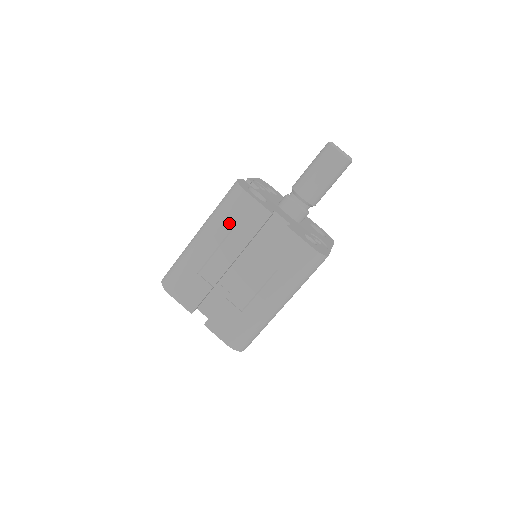
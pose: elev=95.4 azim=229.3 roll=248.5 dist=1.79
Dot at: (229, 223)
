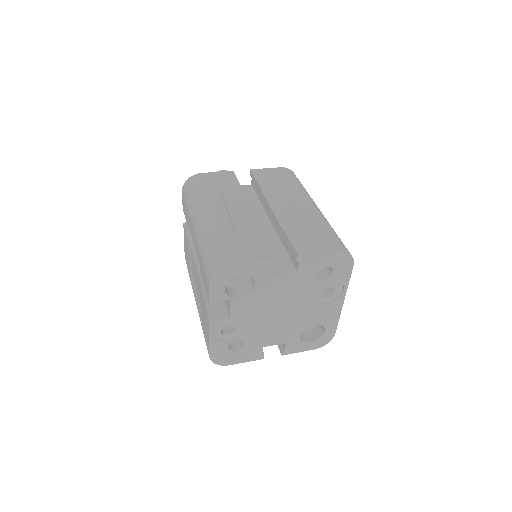
Dot at: (213, 191)
